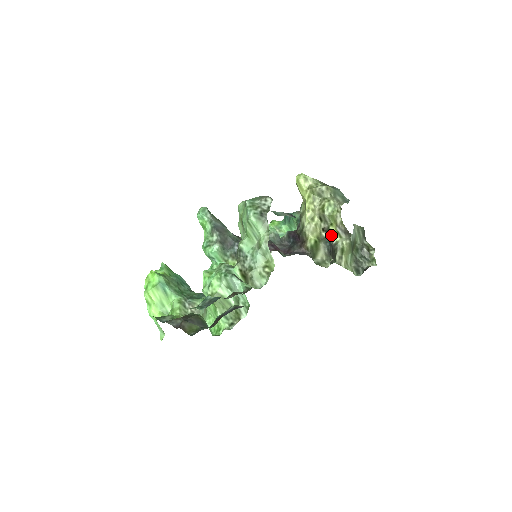
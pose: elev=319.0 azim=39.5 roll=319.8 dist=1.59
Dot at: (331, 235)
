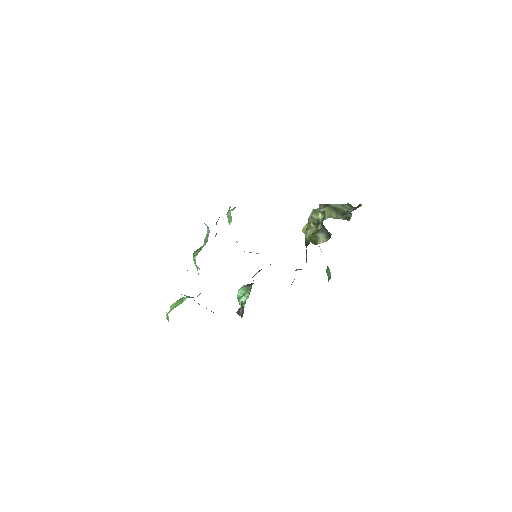
Dot at: occluded
